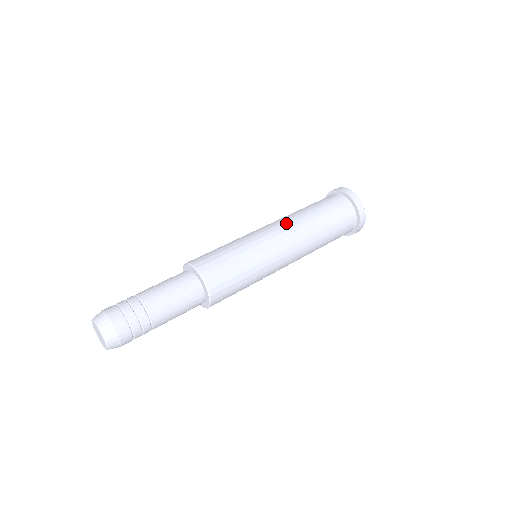
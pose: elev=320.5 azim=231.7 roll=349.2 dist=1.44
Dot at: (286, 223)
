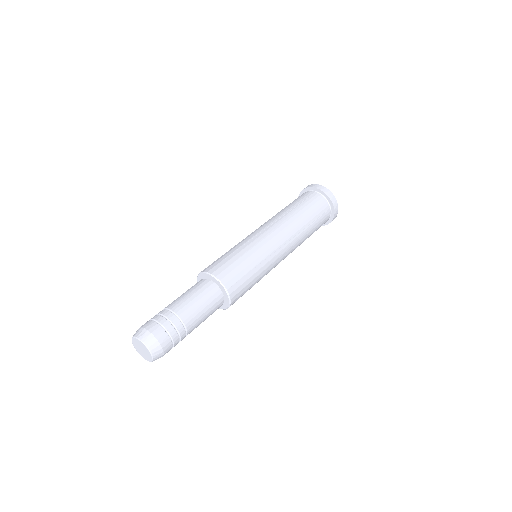
Dot at: (286, 230)
